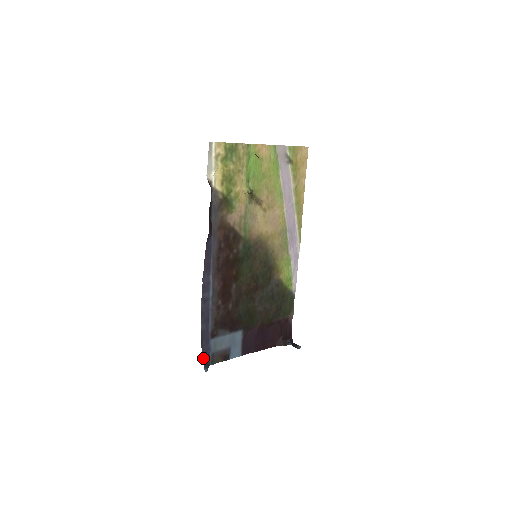
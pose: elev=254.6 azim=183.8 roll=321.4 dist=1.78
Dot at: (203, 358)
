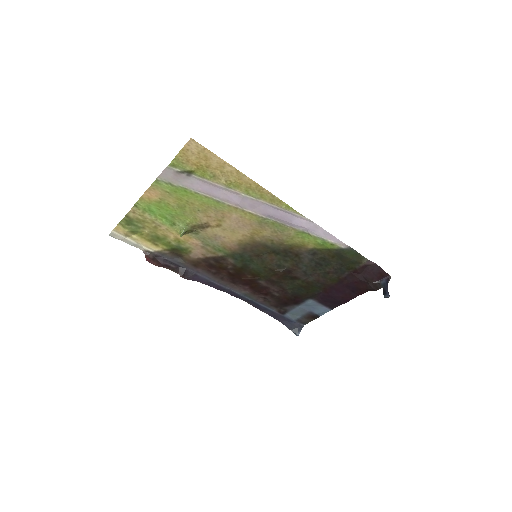
Dot at: (288, 328)
